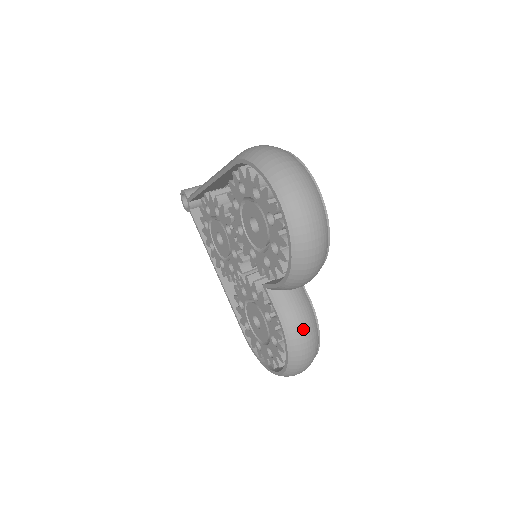
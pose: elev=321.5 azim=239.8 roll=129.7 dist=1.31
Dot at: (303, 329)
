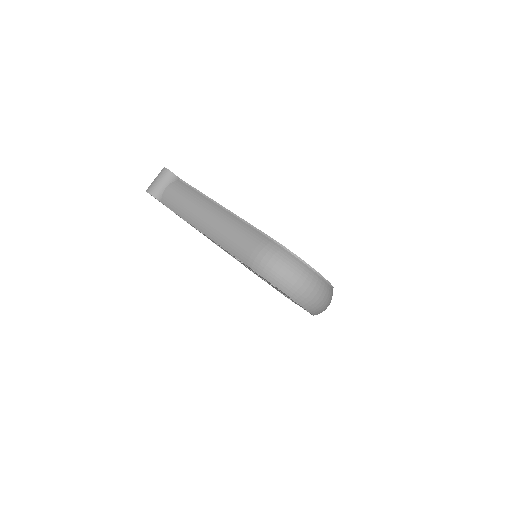
Dot at: occluded
